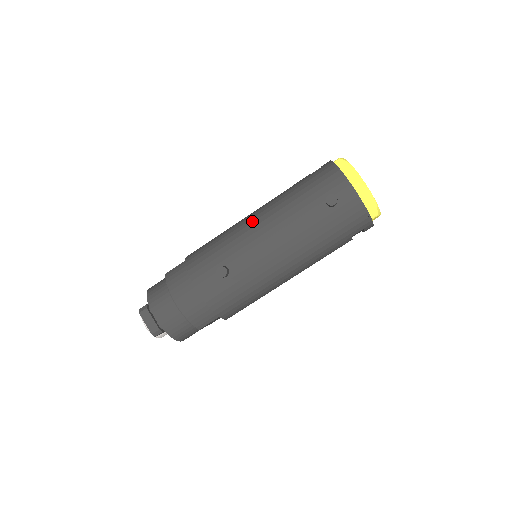
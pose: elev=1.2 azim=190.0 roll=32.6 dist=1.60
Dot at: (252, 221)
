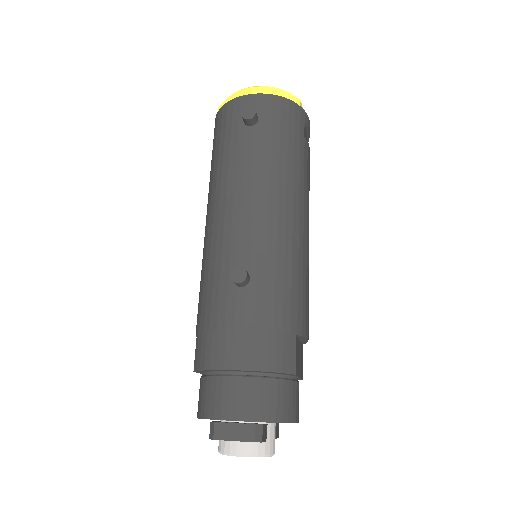
Dot at: (211, 219)
